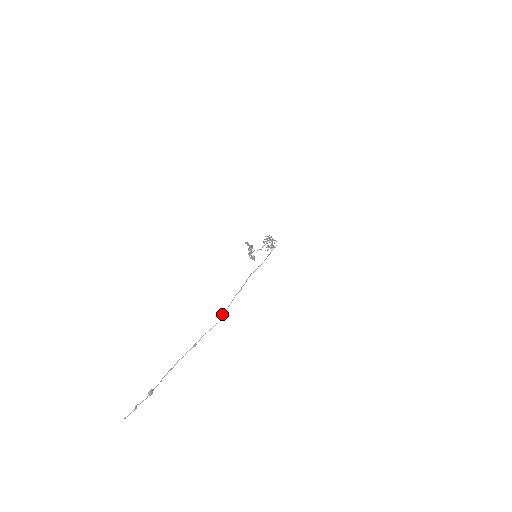
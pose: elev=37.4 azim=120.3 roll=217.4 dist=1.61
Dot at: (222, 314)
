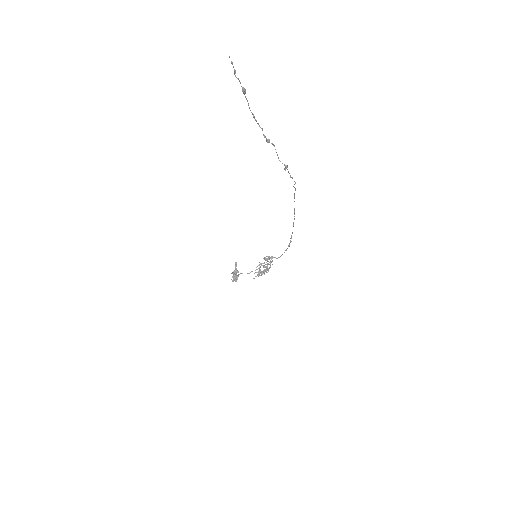
Dot at: (285, 165)
